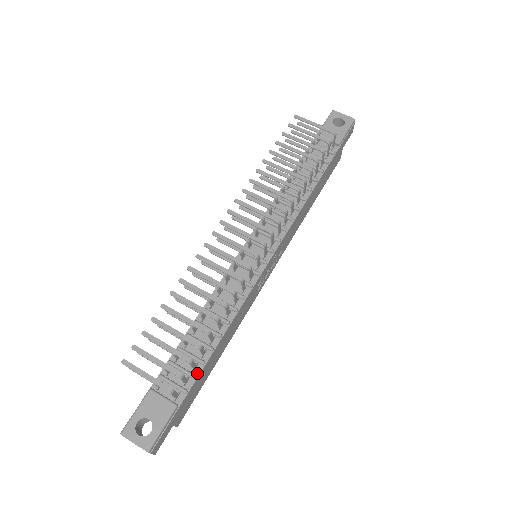
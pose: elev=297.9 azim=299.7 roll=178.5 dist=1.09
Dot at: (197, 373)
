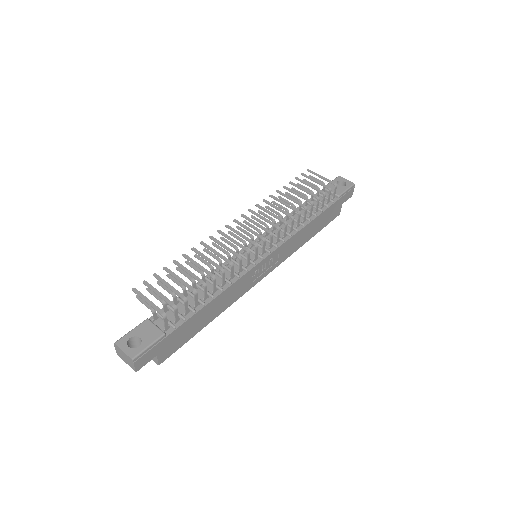
Dot at: (187, 317)
